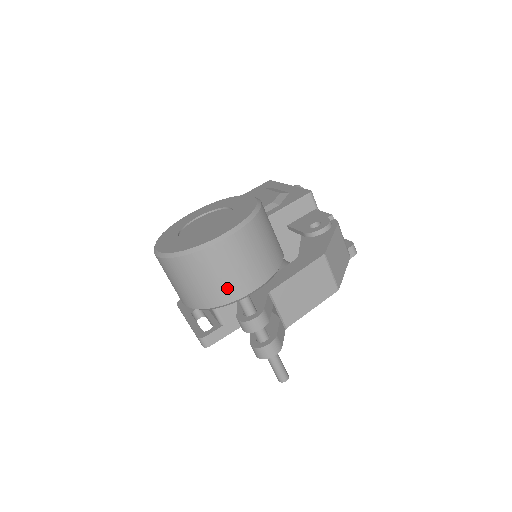
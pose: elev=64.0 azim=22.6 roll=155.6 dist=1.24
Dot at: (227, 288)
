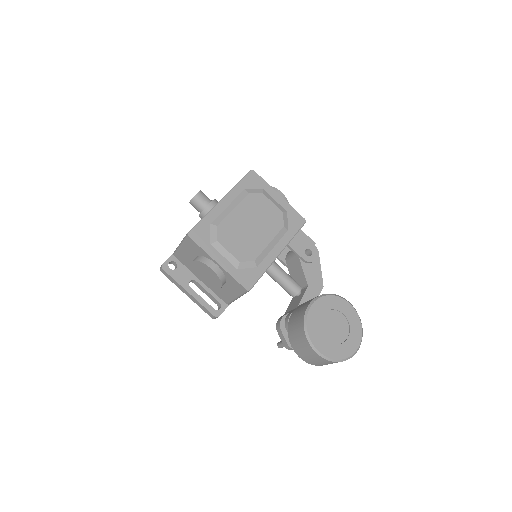
Dot at: occluded
